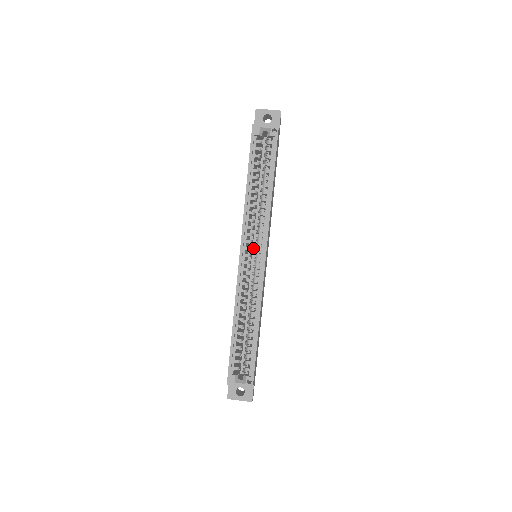
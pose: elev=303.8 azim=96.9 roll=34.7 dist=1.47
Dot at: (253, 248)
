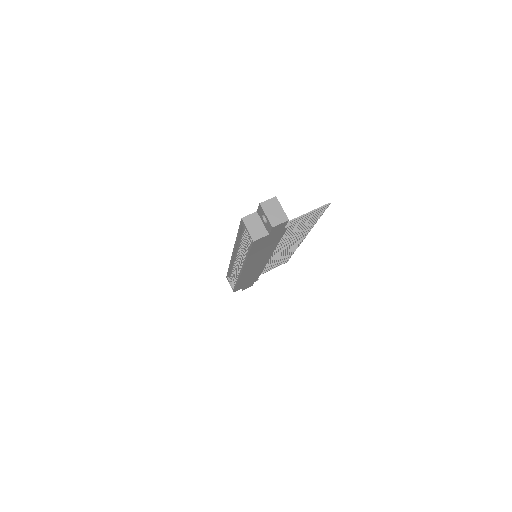
Dot at: occluded
